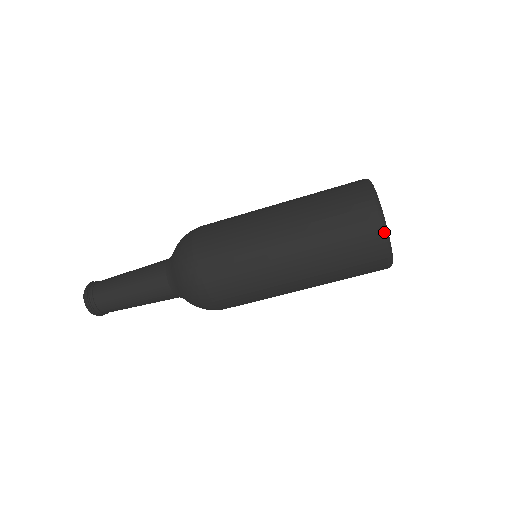
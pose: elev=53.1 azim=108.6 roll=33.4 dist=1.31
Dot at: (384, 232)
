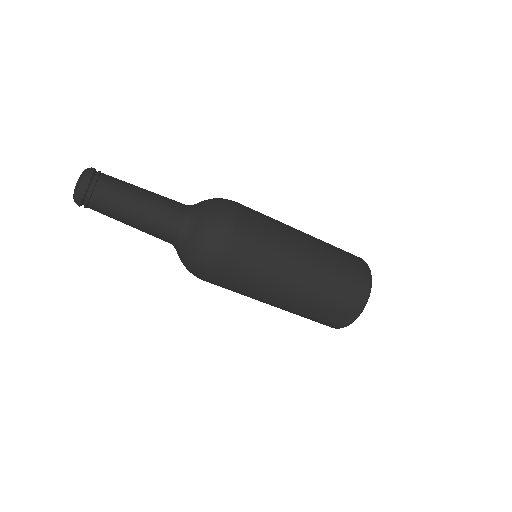
Dot at: (371, 283)
